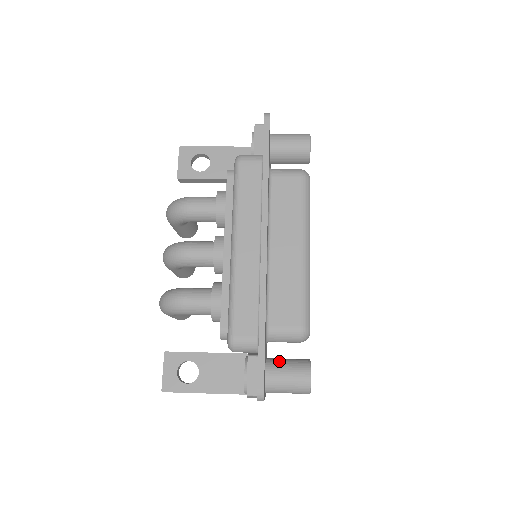
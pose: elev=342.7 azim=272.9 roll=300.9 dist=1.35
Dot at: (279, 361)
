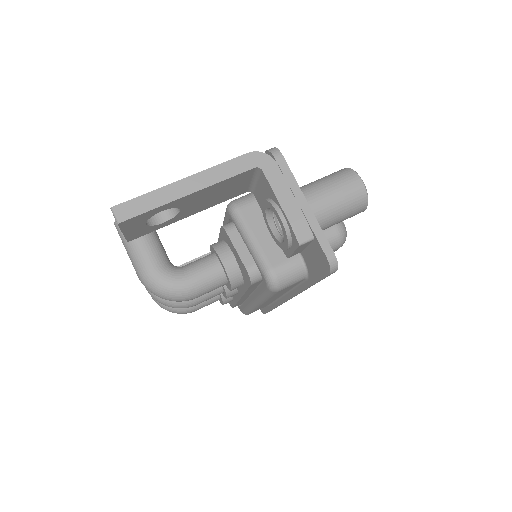
Dot at: occluded
